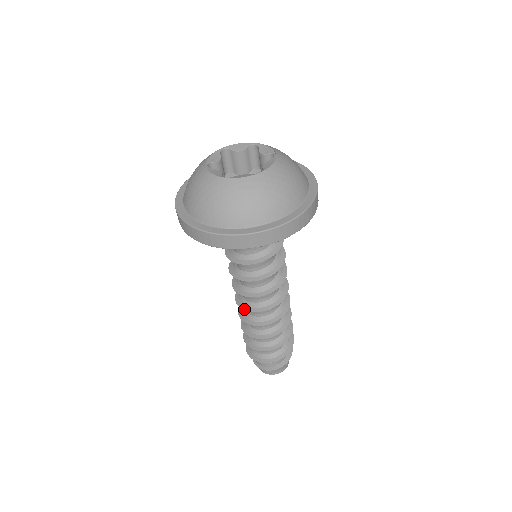
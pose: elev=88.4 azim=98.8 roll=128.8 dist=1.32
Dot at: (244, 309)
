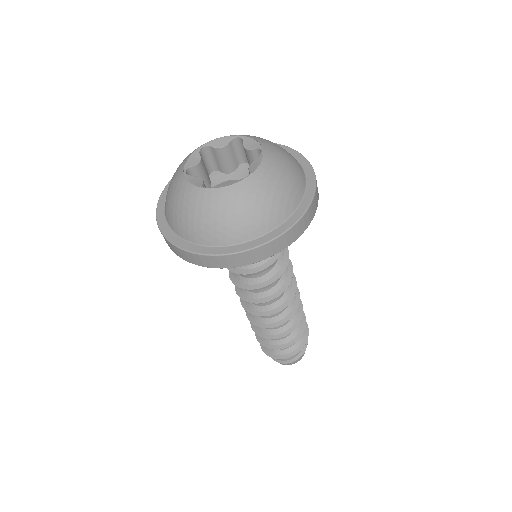
Dot at: occluded
